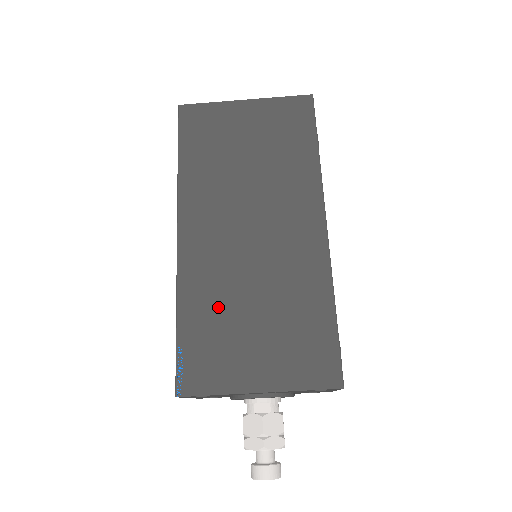
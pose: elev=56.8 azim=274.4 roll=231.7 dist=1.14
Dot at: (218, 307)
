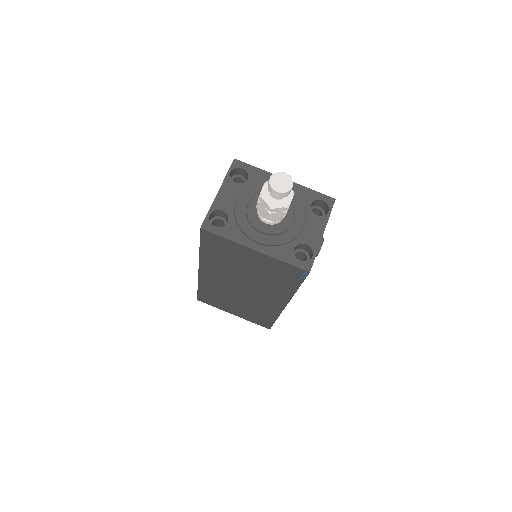
Dot at: occluded
